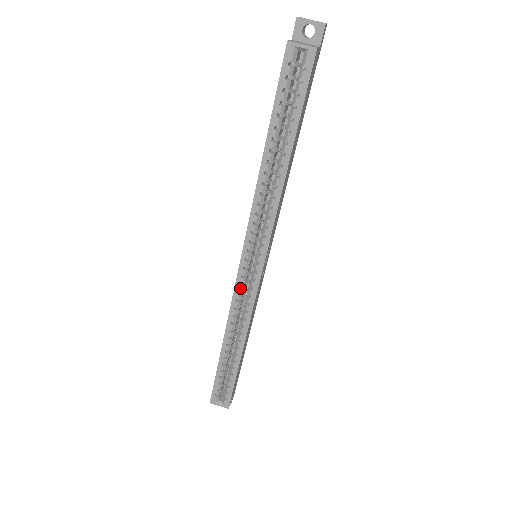
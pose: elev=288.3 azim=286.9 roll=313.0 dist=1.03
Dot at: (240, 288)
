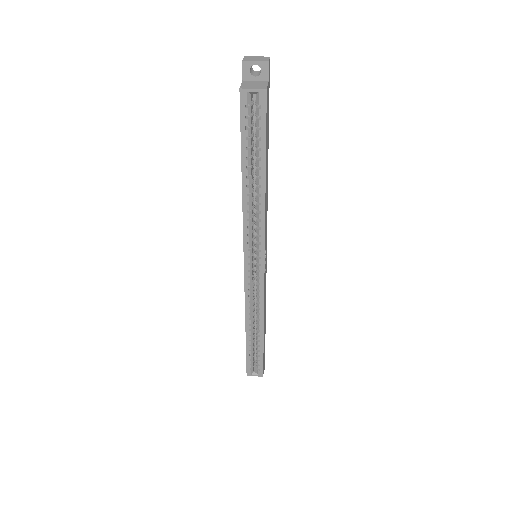
Dot at: (249, 286)
